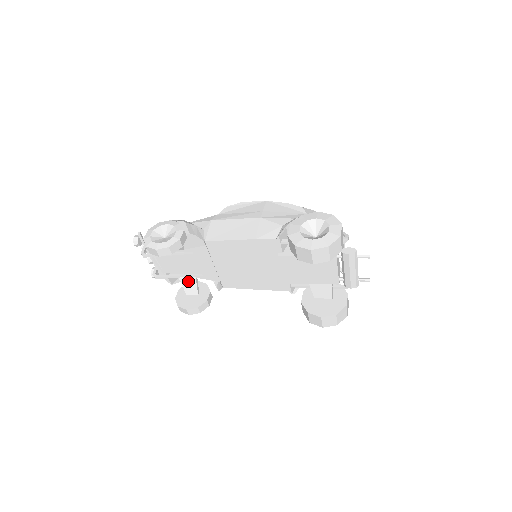
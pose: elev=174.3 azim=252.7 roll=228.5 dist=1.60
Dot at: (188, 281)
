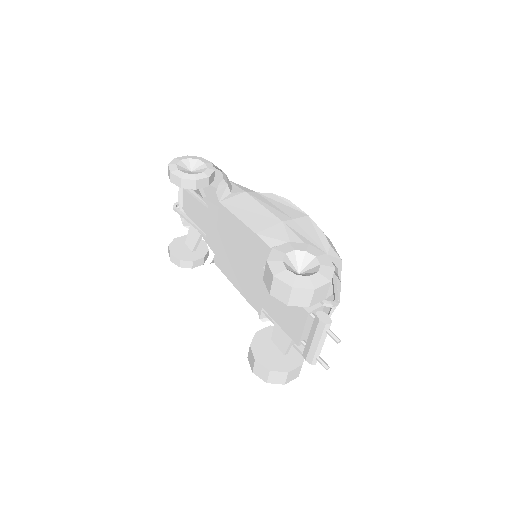
Dot at: (194, 232)
